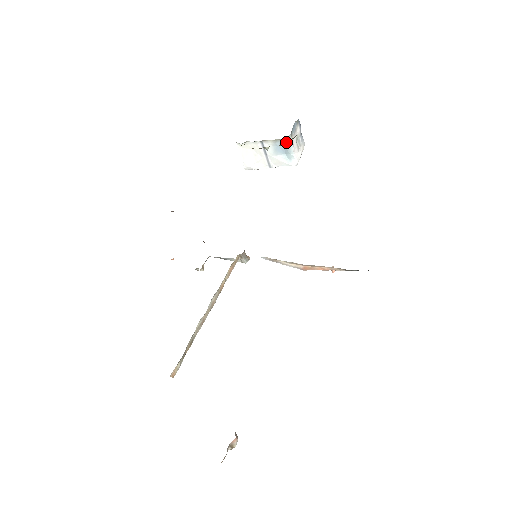
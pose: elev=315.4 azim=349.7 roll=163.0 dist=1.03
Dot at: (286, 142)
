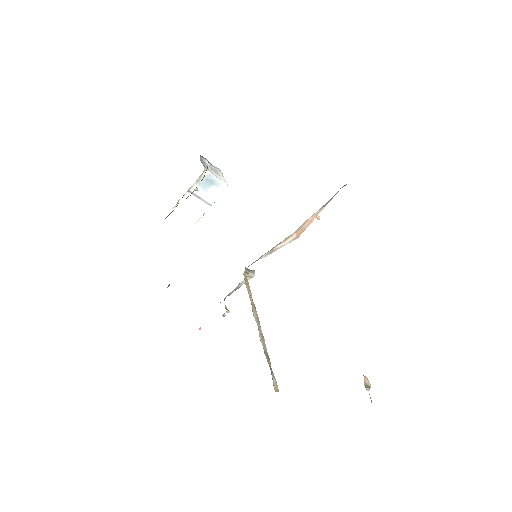
Dot at: (206, 175)
